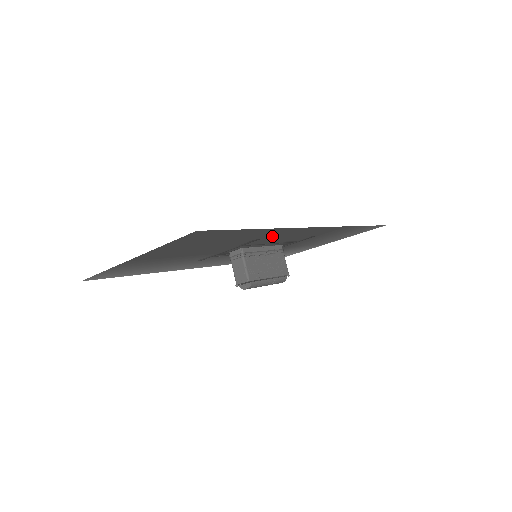
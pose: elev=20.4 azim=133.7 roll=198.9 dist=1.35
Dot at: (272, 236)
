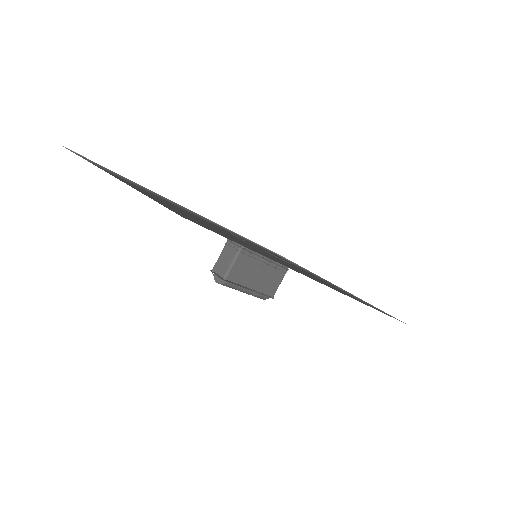
Dot at: occluded
